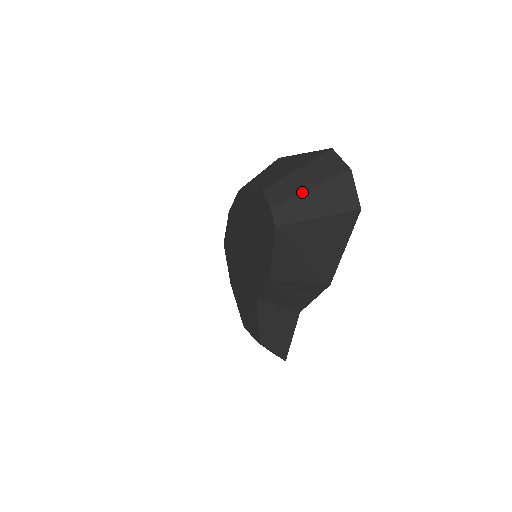
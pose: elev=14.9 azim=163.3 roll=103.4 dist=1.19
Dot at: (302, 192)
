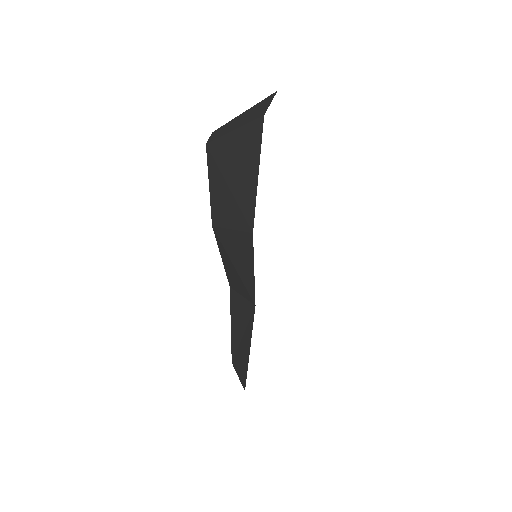
Dot at: (237, 116)
